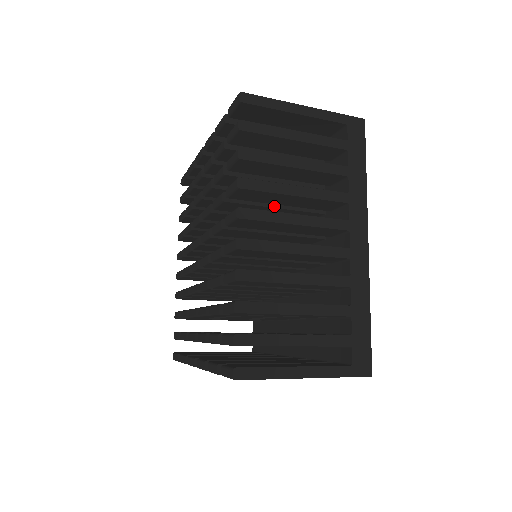
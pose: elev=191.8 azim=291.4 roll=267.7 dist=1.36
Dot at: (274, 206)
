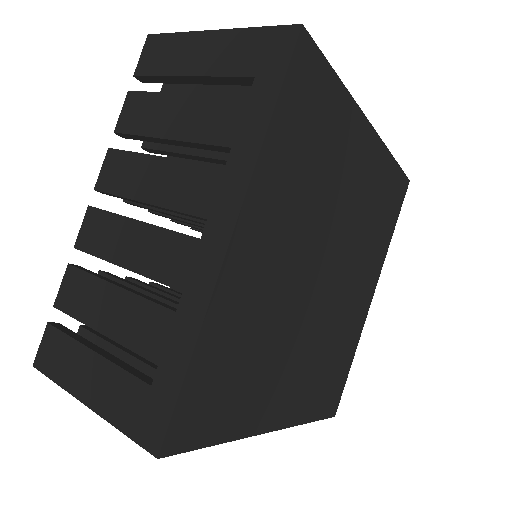
Dot at: occluded
